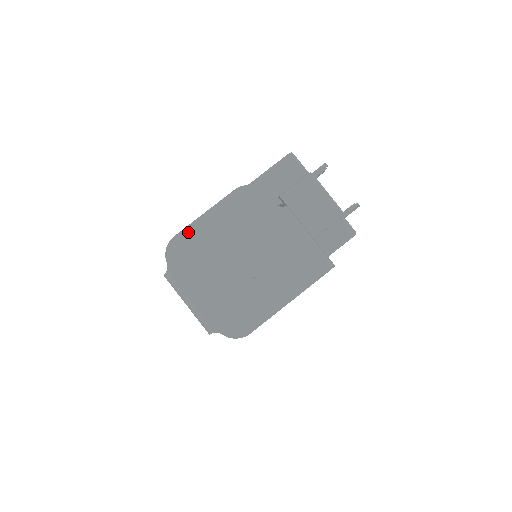
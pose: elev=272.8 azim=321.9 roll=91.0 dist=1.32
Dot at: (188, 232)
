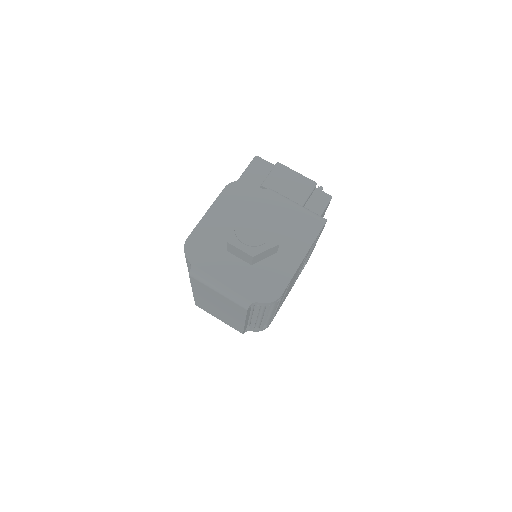
Dot at: (198, 231)
